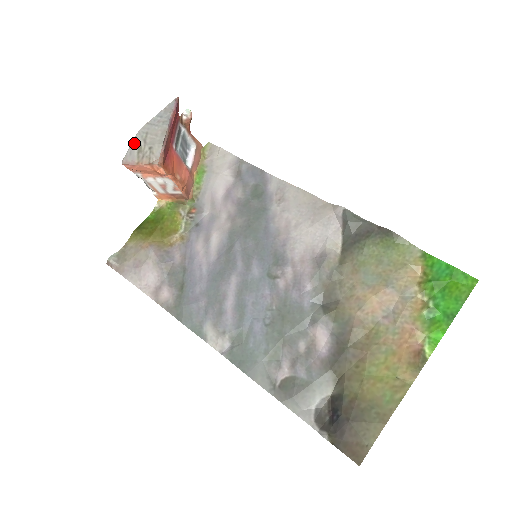
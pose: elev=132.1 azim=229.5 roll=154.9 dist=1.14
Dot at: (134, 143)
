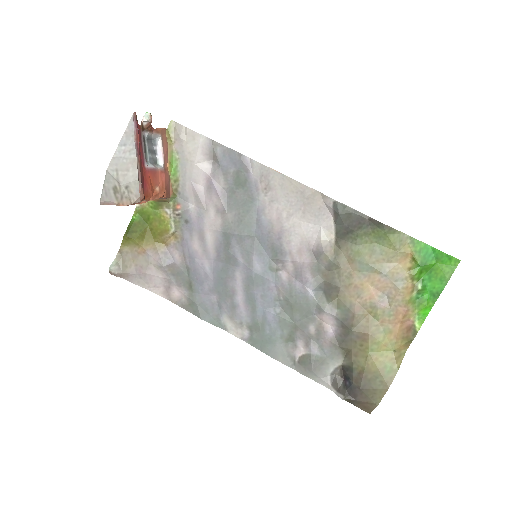
Dot at: (106, 183)
